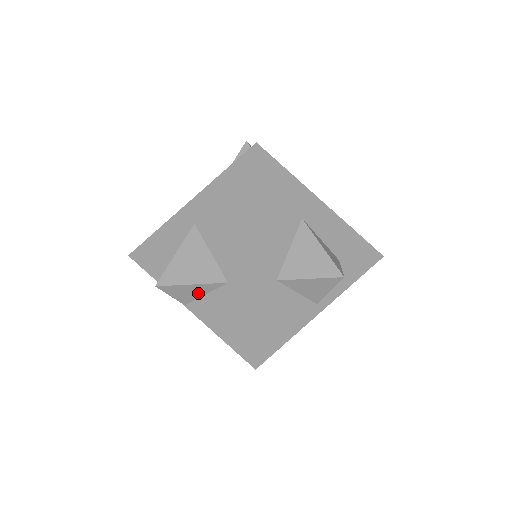
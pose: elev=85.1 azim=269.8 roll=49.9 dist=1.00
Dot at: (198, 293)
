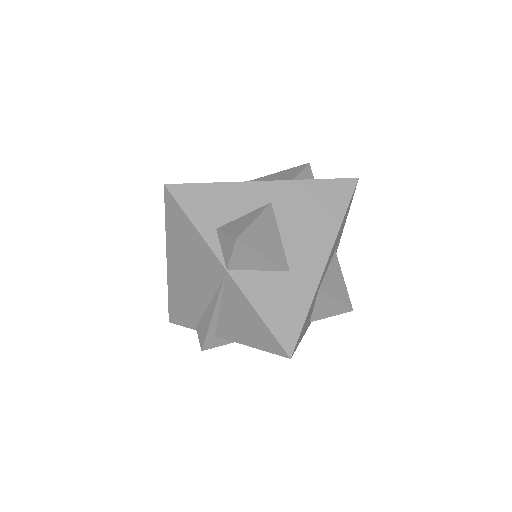
Dot at: (255, 266)
